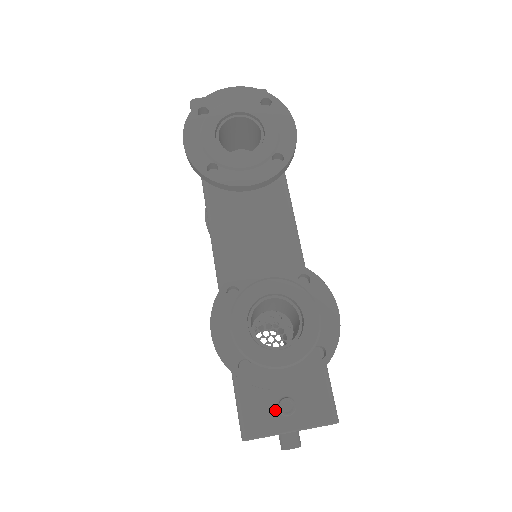
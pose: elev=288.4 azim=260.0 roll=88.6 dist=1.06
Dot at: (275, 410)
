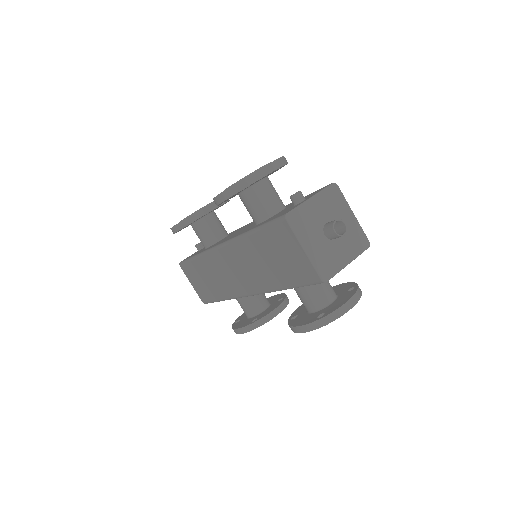
Dot at: (294, 206)
